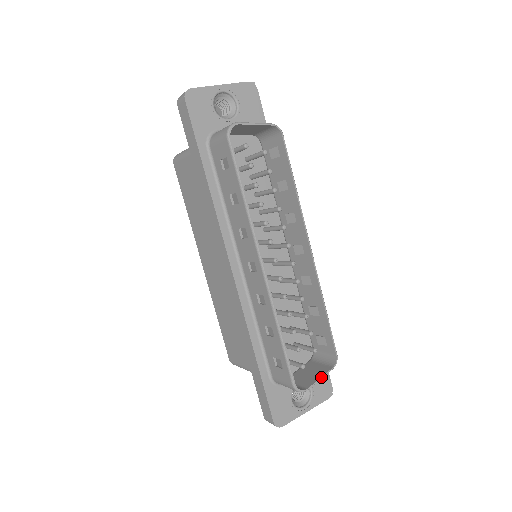
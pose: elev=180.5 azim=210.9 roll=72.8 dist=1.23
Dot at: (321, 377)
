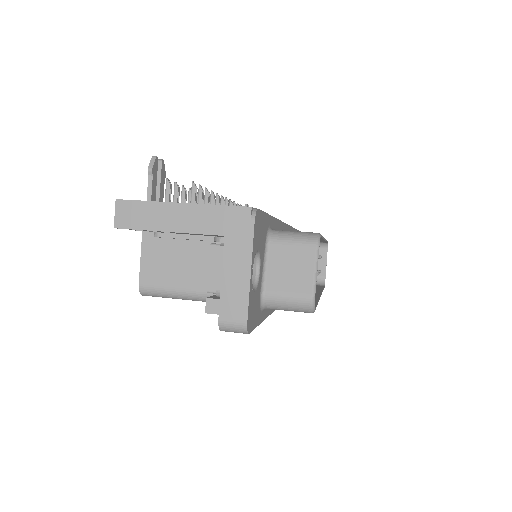
Dot at: occluded
